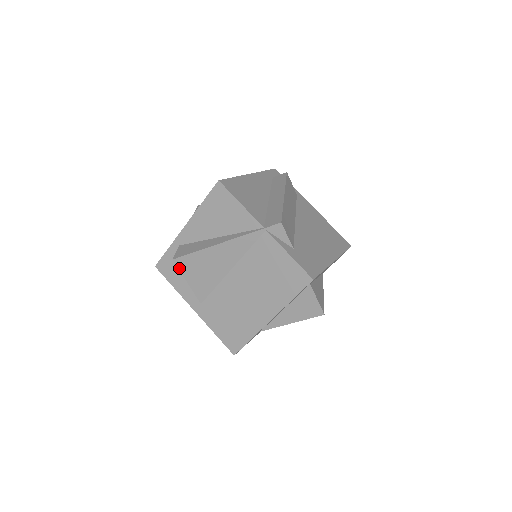
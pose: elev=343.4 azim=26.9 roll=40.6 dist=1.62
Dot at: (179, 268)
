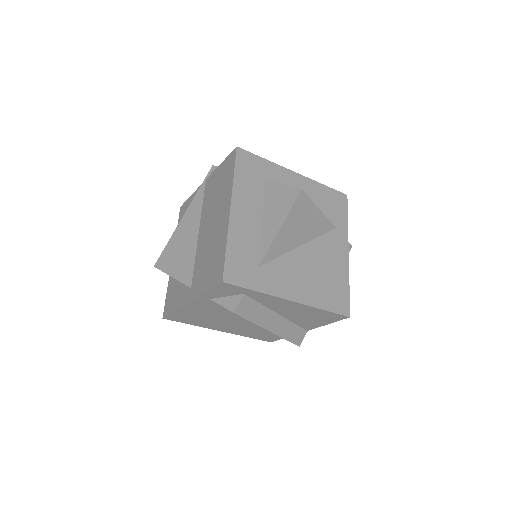
Dot at: (161, 270)
